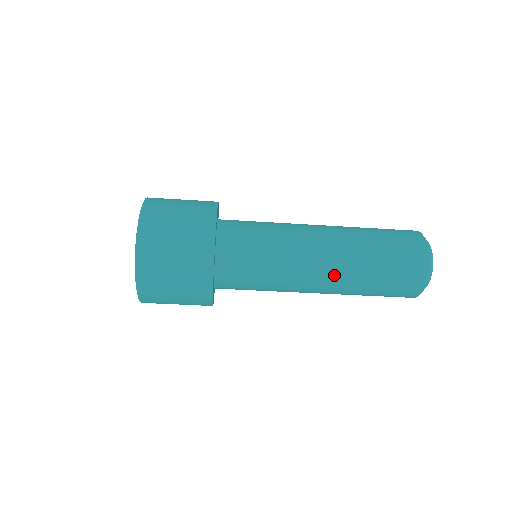
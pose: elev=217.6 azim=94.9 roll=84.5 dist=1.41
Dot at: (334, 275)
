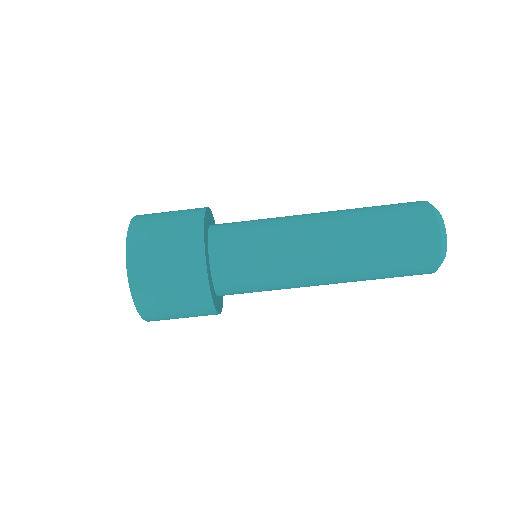
Dot at: (338, 270)
